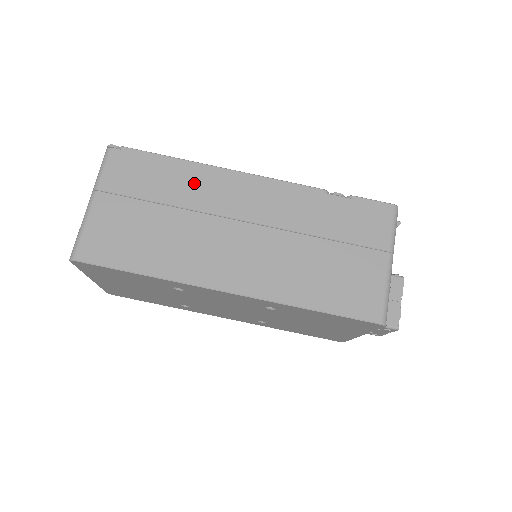
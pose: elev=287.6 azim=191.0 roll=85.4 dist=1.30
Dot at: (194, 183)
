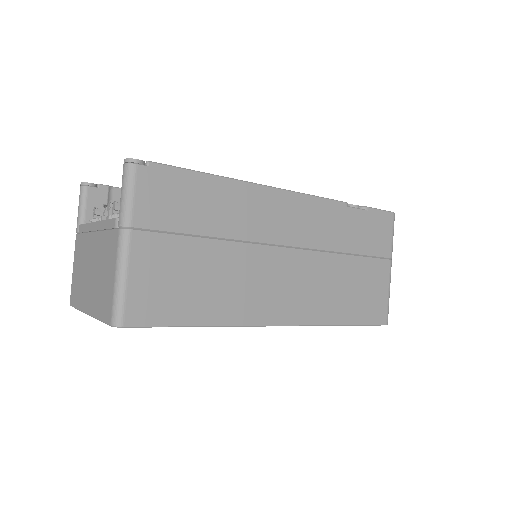
Dot at: (237, 207)
